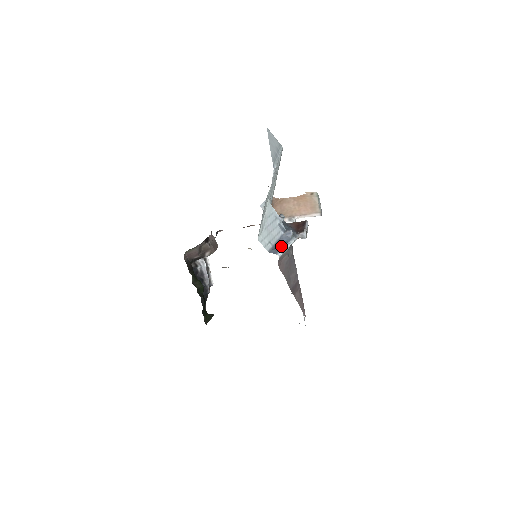
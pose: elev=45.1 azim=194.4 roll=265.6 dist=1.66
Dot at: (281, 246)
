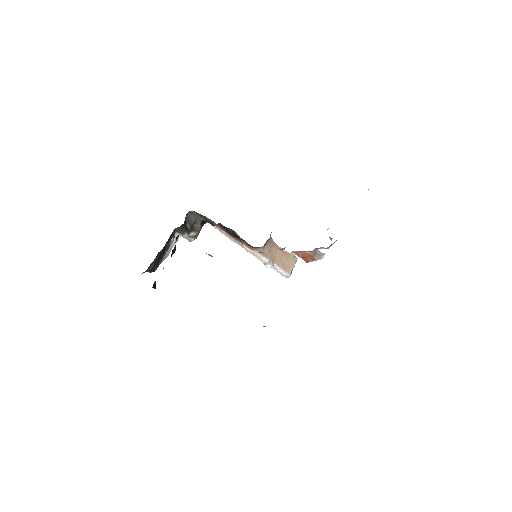
Dot at: occluded
